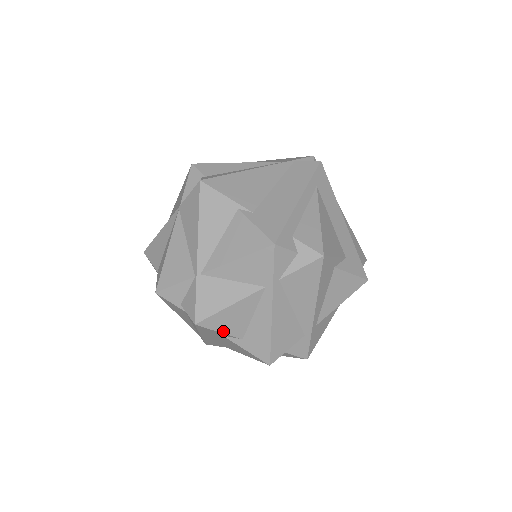
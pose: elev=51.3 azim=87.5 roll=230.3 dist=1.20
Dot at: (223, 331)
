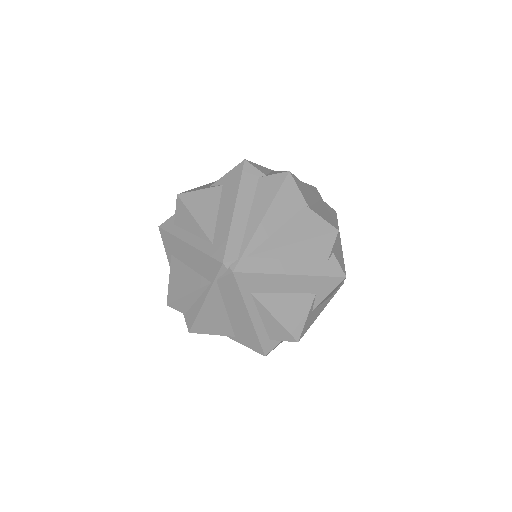
Dot at: occluded
